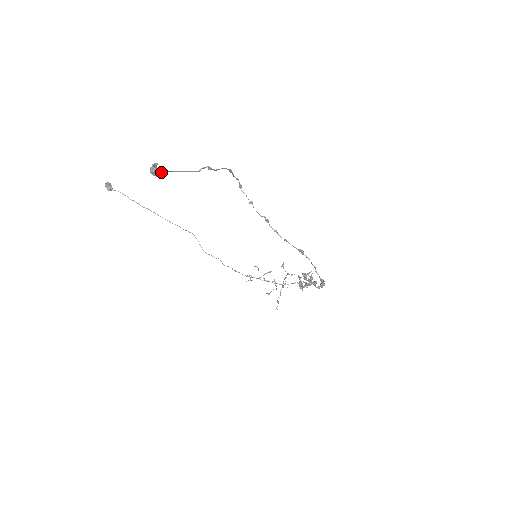
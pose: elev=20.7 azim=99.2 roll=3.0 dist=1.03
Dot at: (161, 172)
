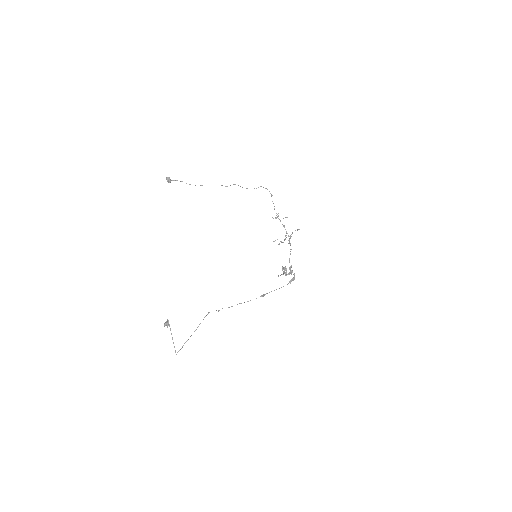
Dot at: (169, 326)
